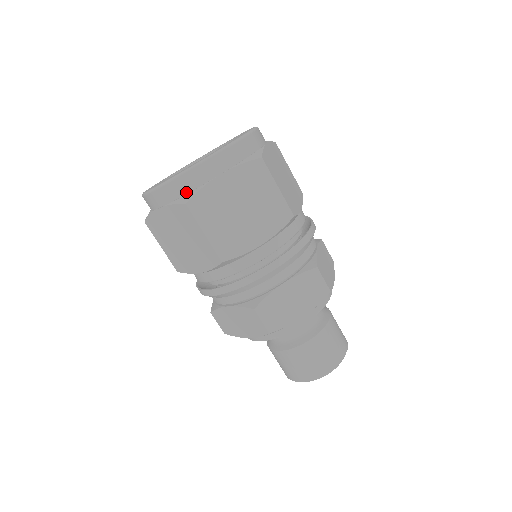
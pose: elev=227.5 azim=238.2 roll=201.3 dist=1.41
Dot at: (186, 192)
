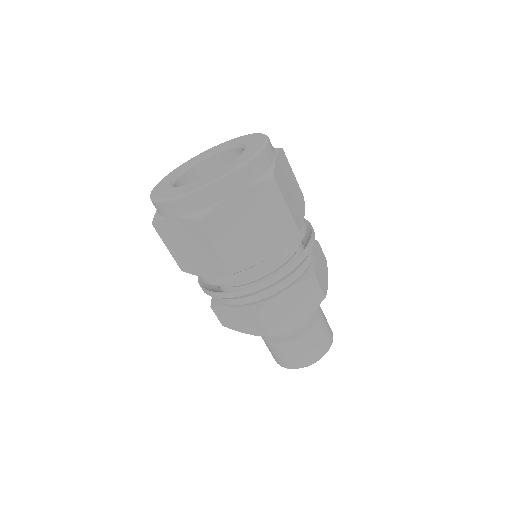
Dot at: (199, 208)
